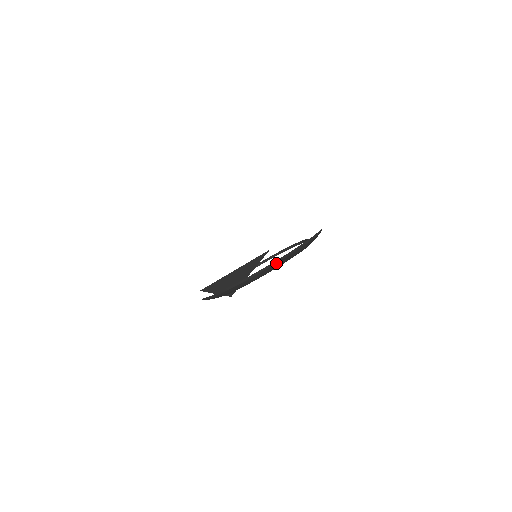
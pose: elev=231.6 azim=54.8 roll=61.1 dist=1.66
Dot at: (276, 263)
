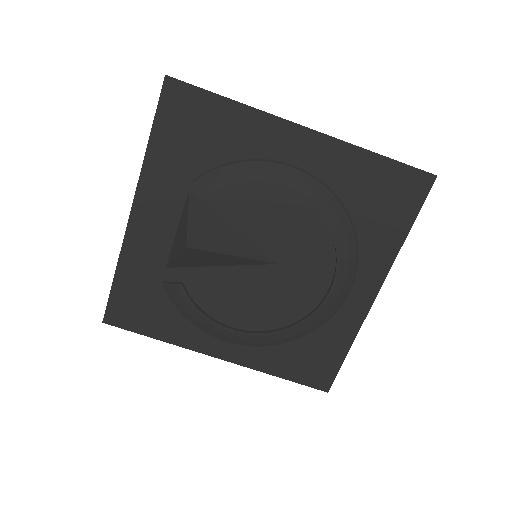
Dot at: (336, 200)
